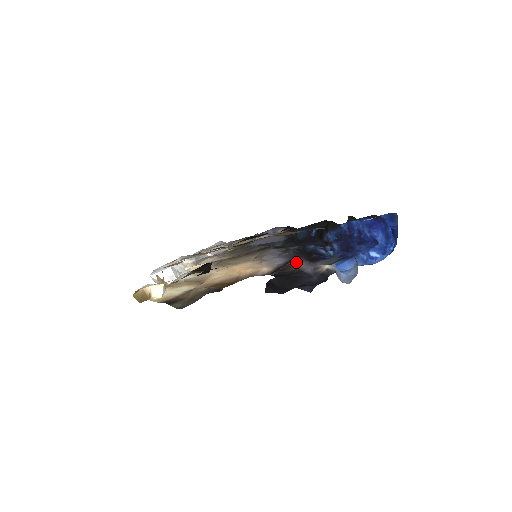
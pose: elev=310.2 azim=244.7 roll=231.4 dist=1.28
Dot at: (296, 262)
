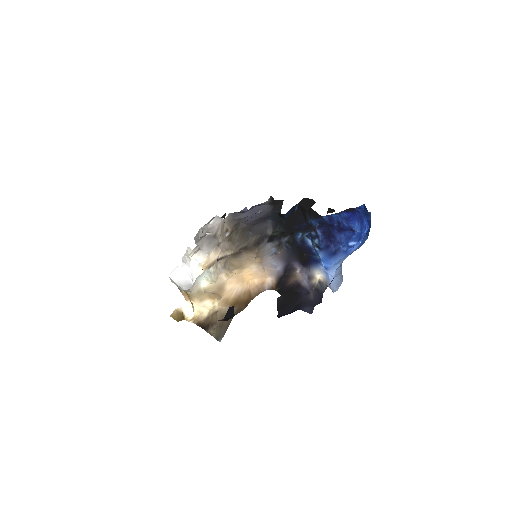
Dot at: (292, 269)
